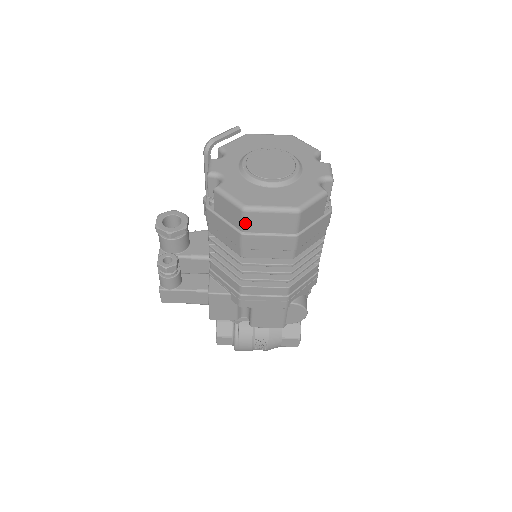
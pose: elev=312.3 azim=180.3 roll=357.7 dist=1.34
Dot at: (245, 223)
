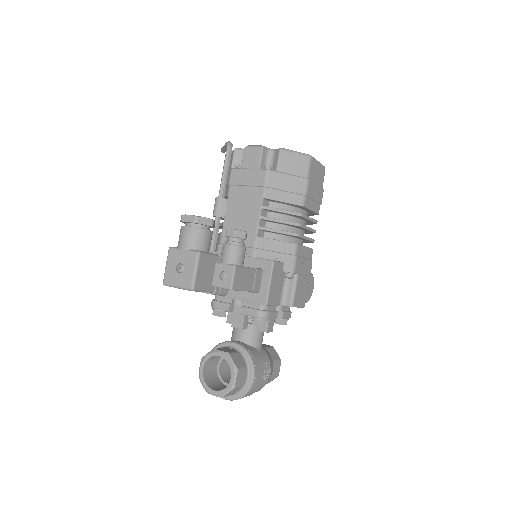
Dot at: (310, 169)
